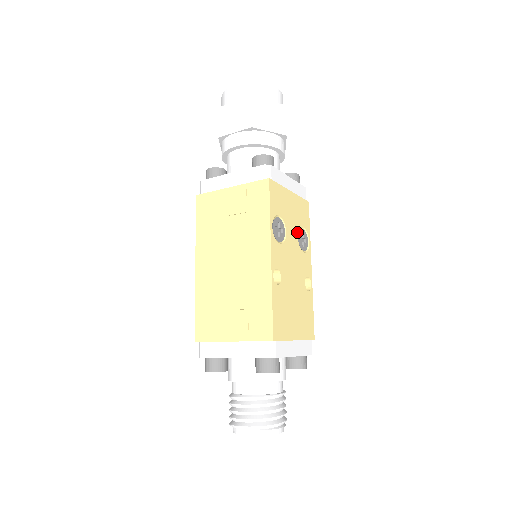
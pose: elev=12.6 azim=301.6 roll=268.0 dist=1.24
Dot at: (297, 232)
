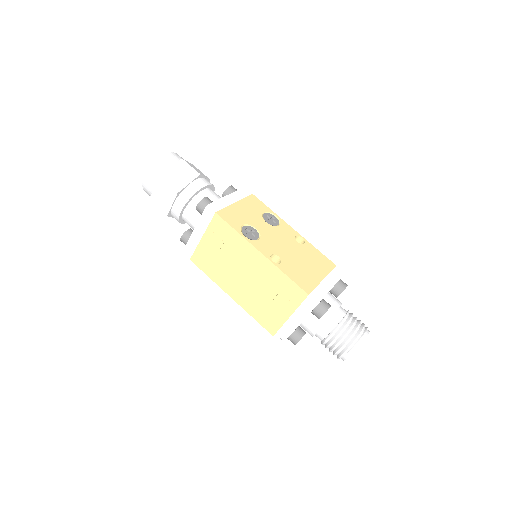
Dot at: (263, 220)
